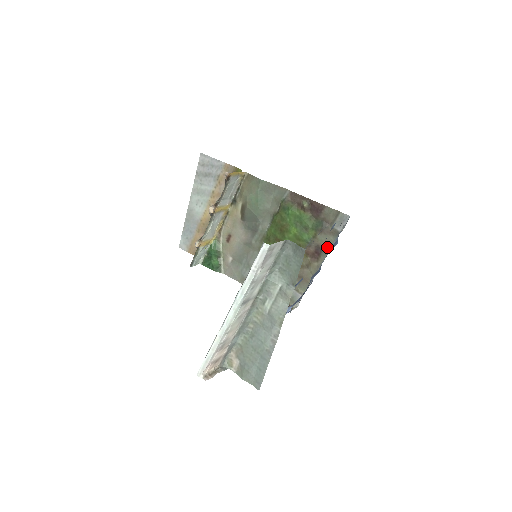
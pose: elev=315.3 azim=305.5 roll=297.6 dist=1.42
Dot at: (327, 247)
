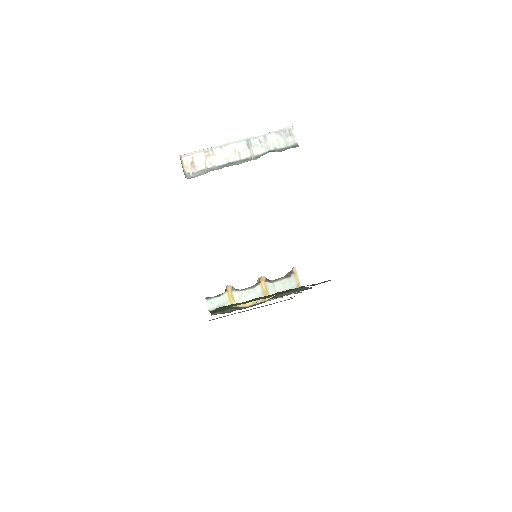
Dot at: occluded
